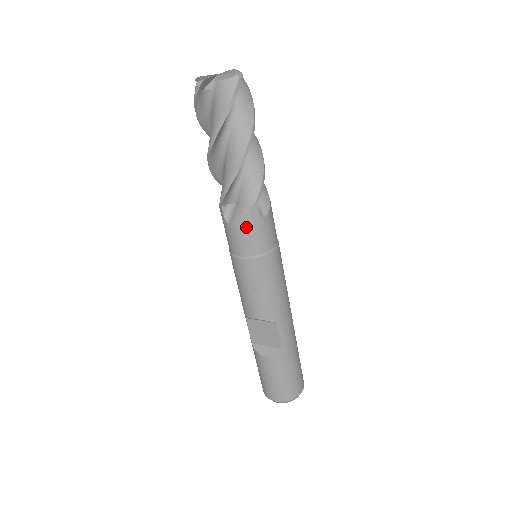
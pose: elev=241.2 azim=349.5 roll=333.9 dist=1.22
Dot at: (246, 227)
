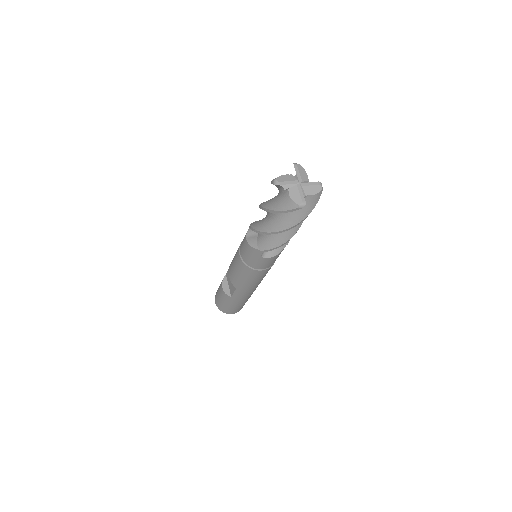
Dot at: (249, 251)
